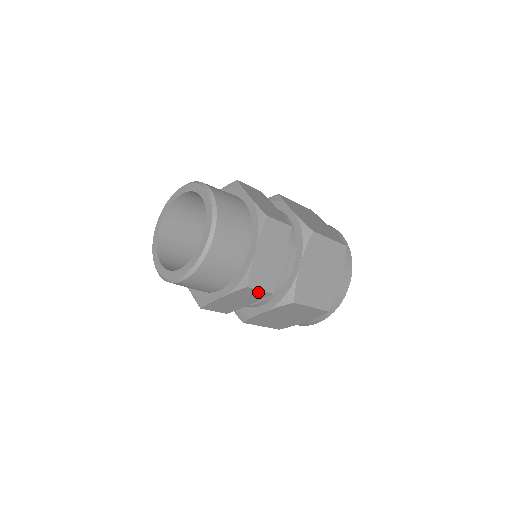
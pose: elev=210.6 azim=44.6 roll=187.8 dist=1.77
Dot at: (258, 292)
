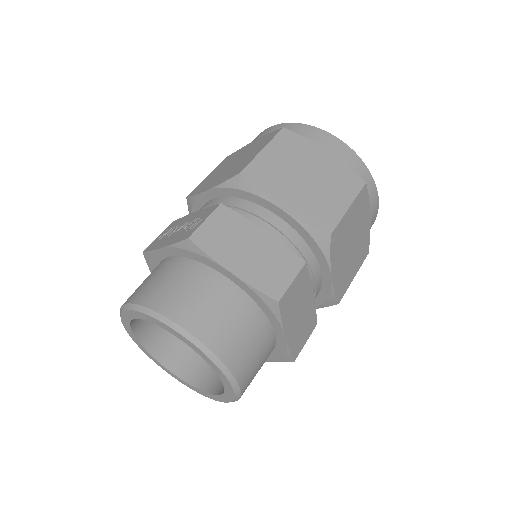
Dot at: occluded
